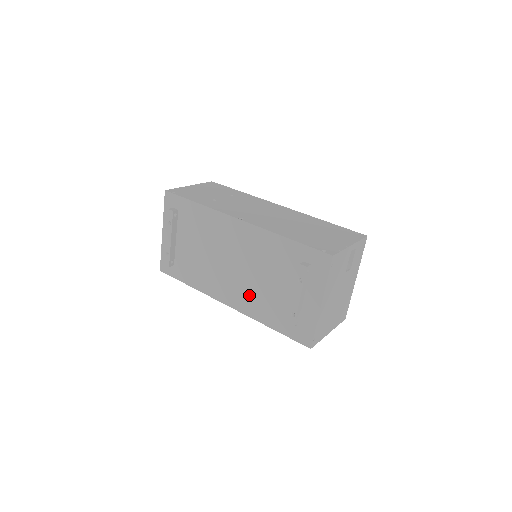
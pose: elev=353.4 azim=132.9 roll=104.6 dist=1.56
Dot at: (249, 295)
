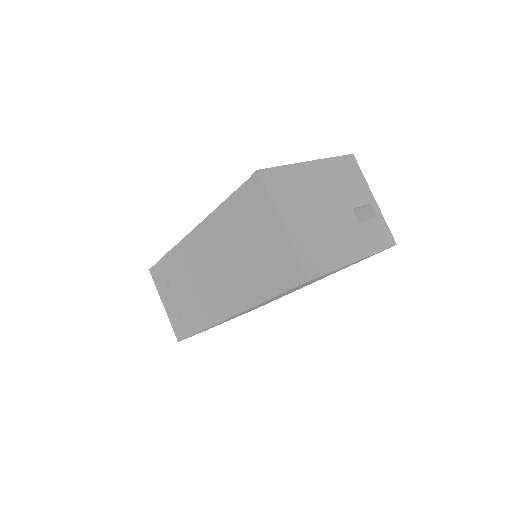
Dot at: occluded
